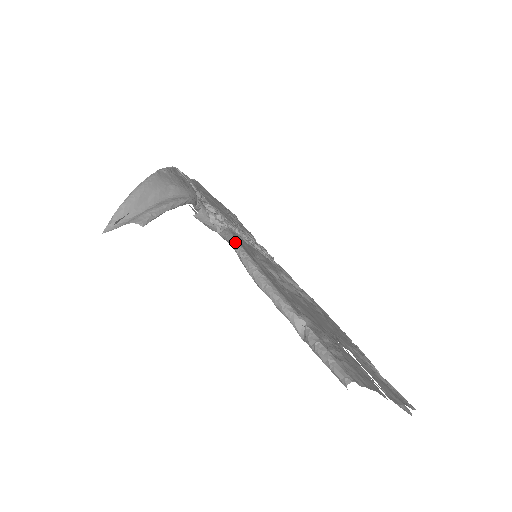
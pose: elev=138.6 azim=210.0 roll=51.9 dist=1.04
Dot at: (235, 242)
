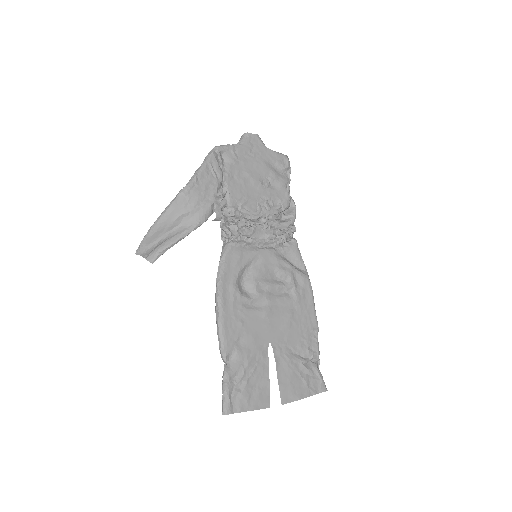
Dot at: (218, 274)
